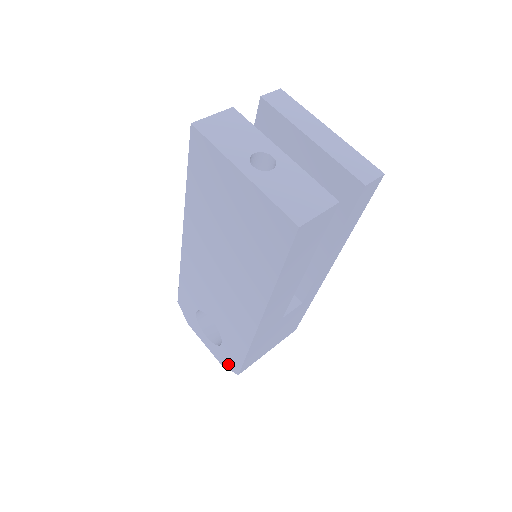
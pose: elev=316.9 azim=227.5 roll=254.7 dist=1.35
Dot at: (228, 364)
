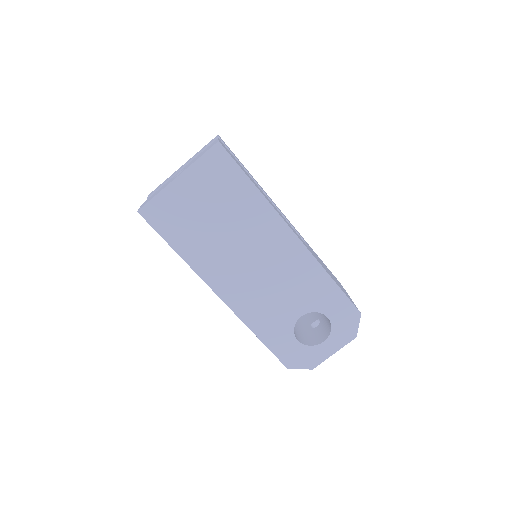
Dot at: (351, 324)
